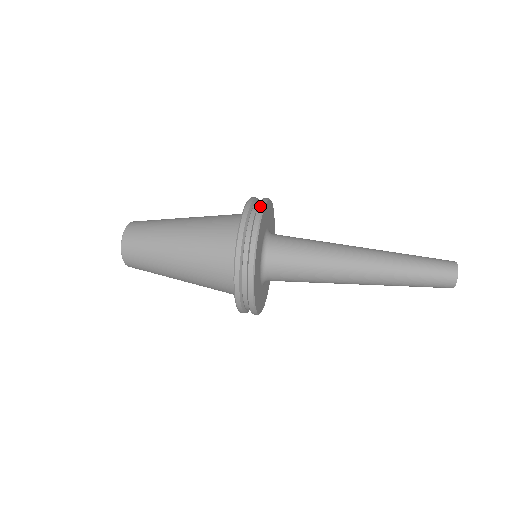
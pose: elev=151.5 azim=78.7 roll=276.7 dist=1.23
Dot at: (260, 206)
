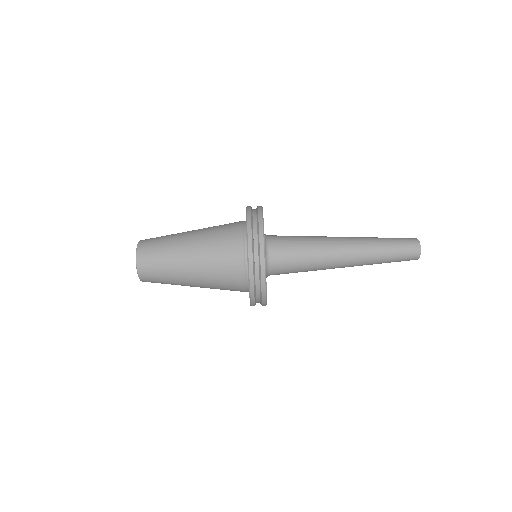
Dot at: (262, 272)
